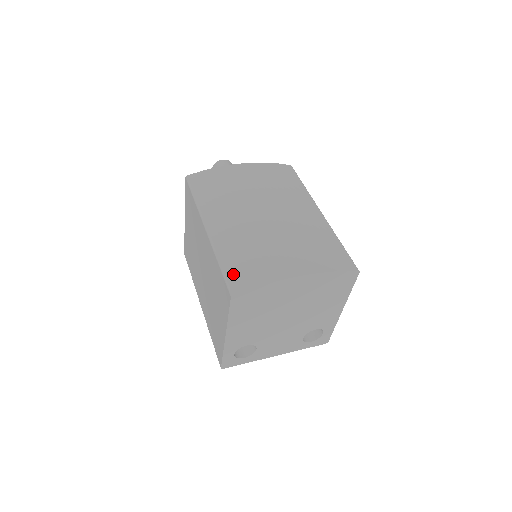
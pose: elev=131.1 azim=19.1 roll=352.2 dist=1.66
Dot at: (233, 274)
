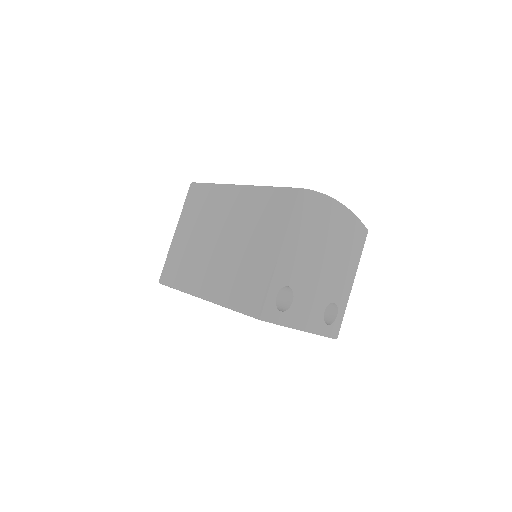
Dot at: occluded
